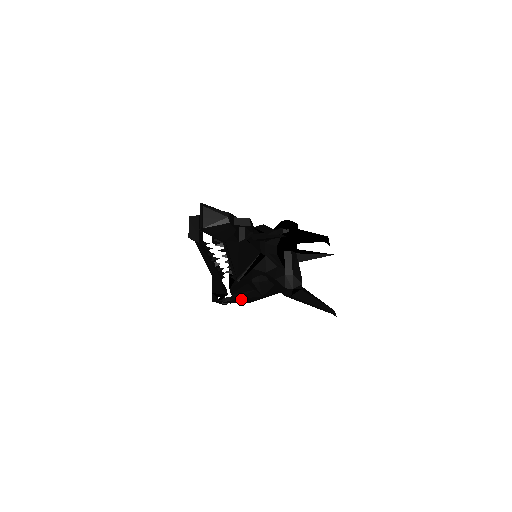
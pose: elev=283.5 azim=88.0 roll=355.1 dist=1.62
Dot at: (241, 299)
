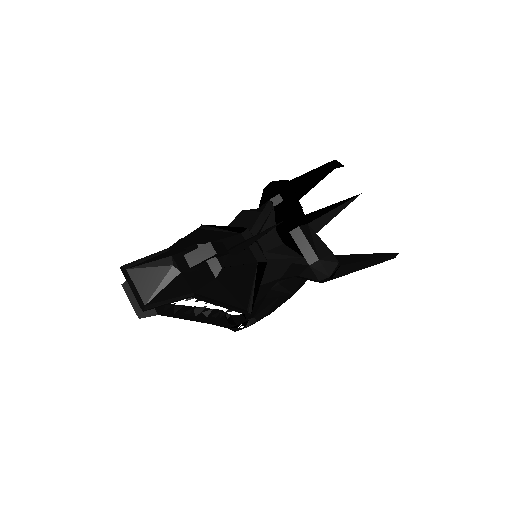
Dot at: (269, 313)
